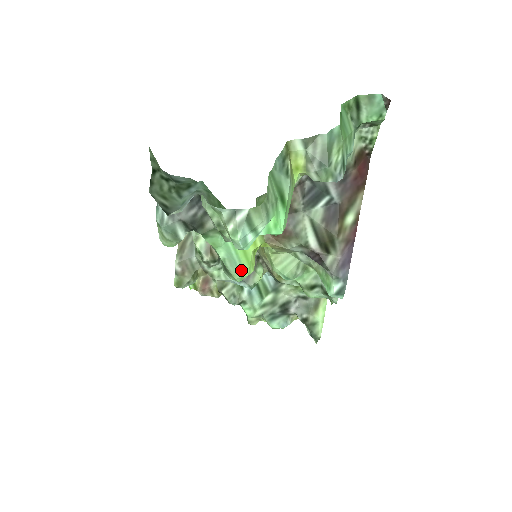
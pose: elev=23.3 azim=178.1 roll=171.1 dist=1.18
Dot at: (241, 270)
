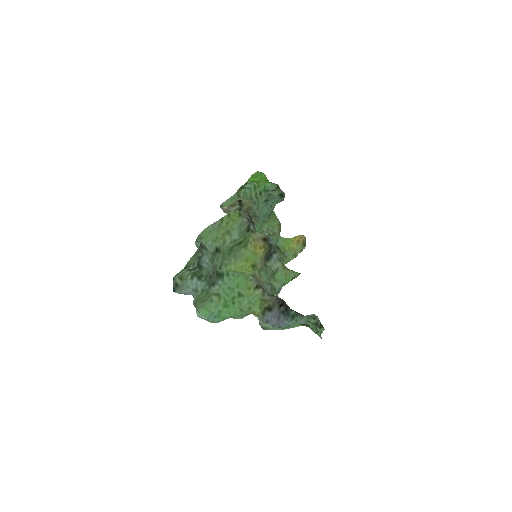
Dot at: occluded
